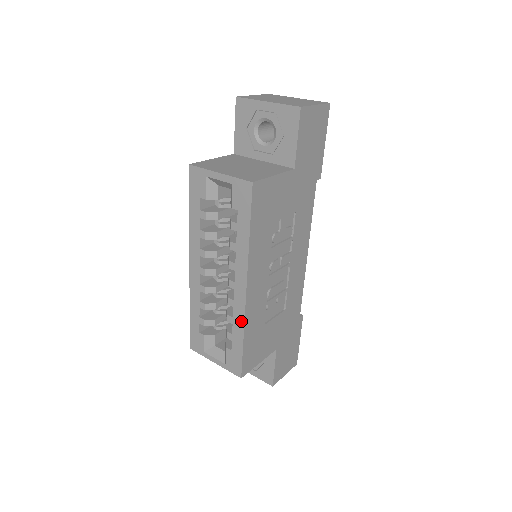
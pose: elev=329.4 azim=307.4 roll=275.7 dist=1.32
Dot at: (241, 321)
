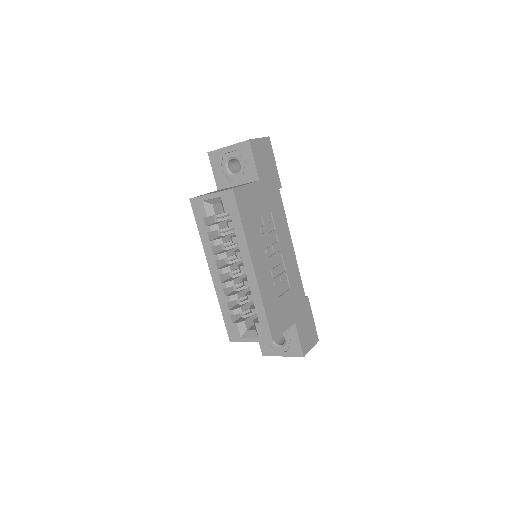
Dot at: (258, 294)
